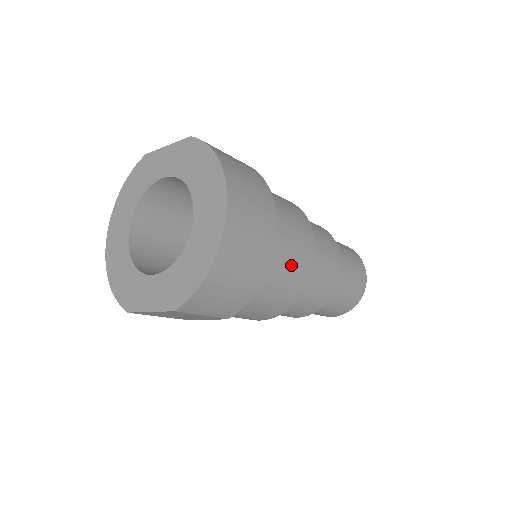
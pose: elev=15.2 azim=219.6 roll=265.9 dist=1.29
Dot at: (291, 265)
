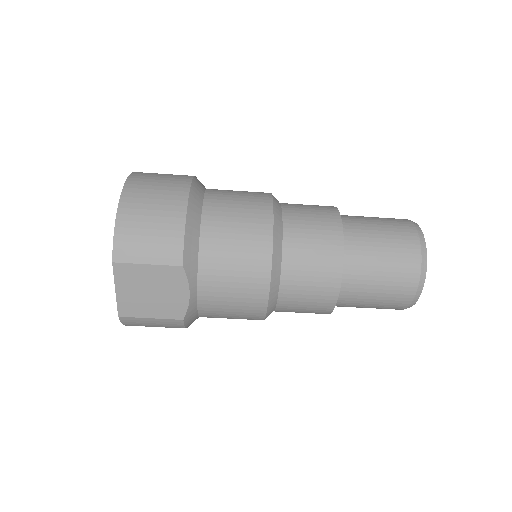
Dot at: (236, 209)
